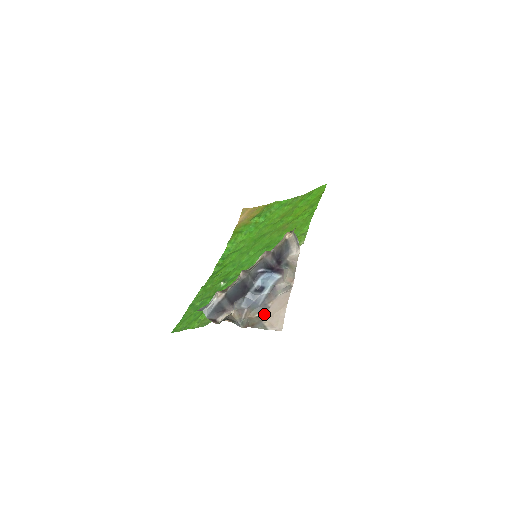
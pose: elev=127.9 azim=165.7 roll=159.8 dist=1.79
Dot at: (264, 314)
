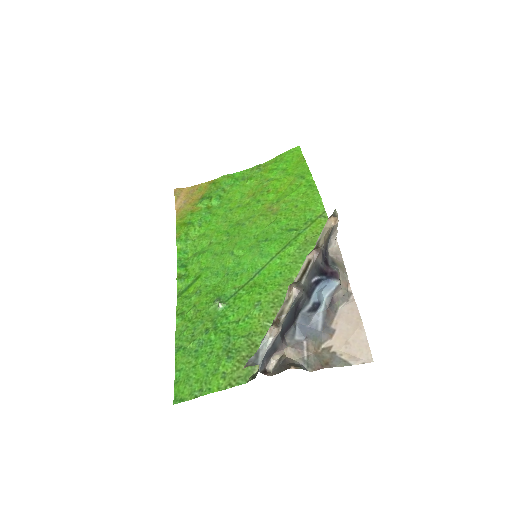
Dot at: (332, 342)
